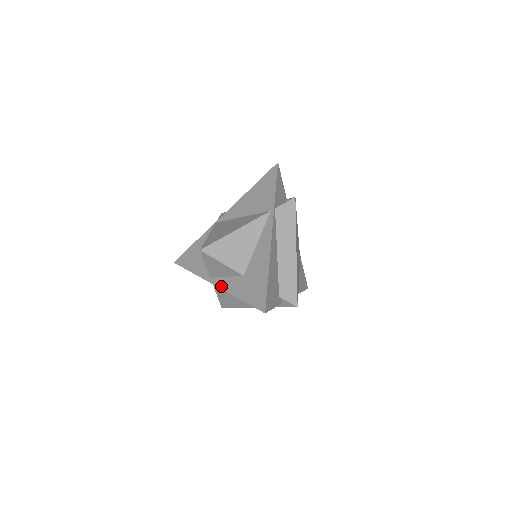
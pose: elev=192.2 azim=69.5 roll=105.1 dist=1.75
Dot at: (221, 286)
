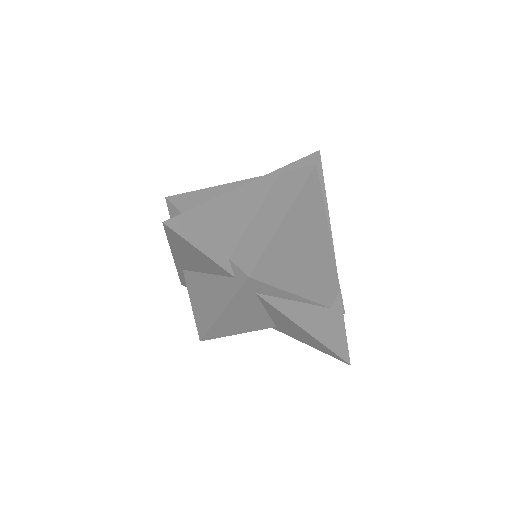
Dot at: occluded
